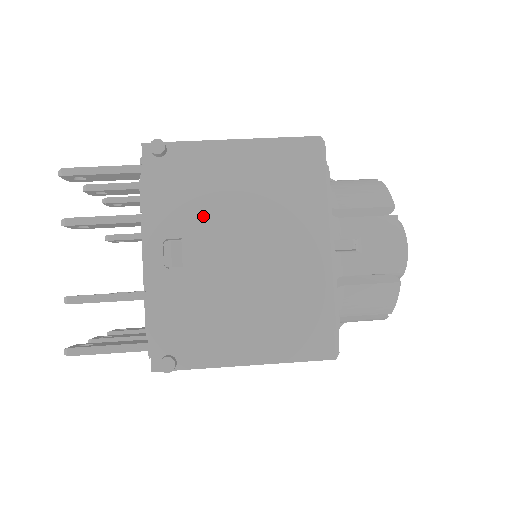
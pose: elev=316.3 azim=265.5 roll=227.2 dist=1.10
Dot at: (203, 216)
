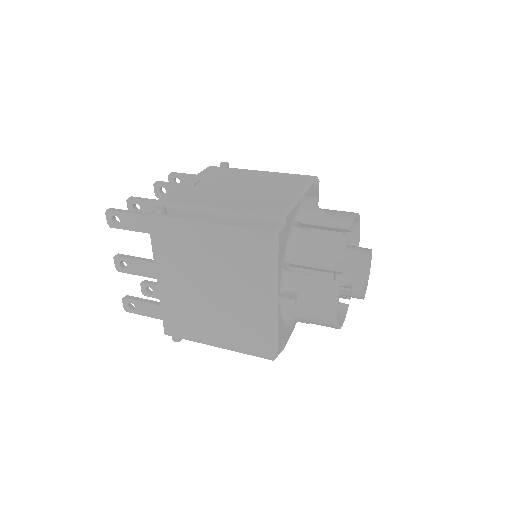
Dot at: (230, 178)
